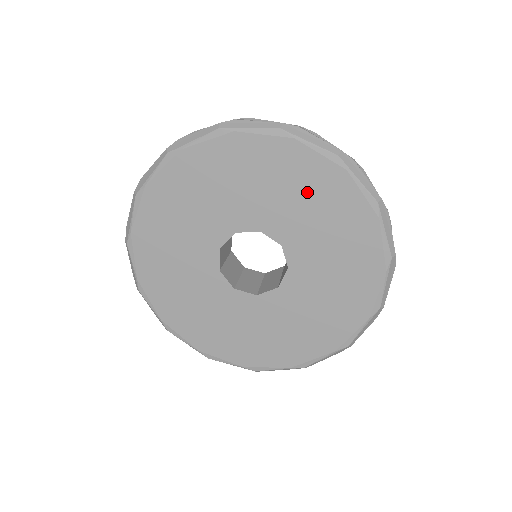
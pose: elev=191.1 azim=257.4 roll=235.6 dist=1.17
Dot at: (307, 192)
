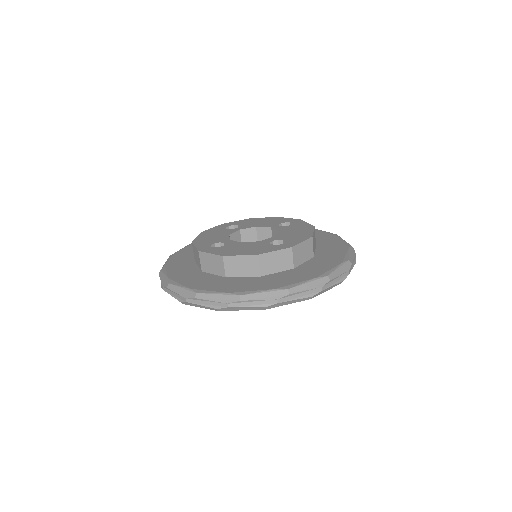
Dot at: occluded
